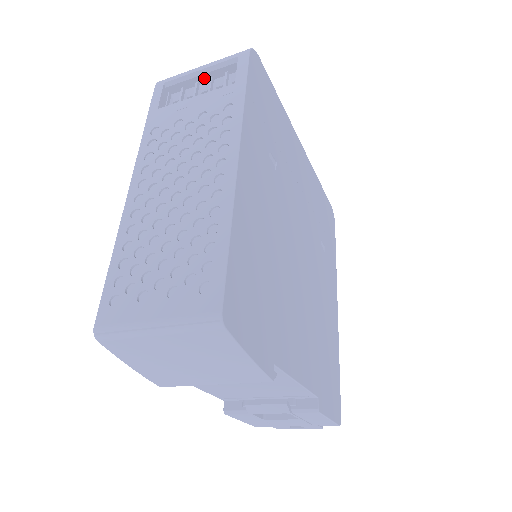
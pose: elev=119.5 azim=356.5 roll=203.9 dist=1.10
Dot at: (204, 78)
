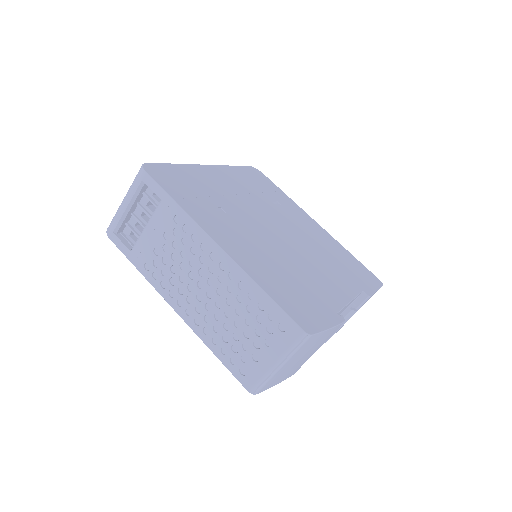
Dot at: (133, 208)
